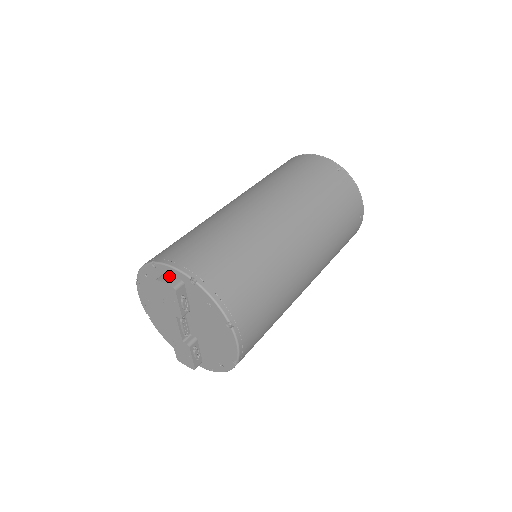
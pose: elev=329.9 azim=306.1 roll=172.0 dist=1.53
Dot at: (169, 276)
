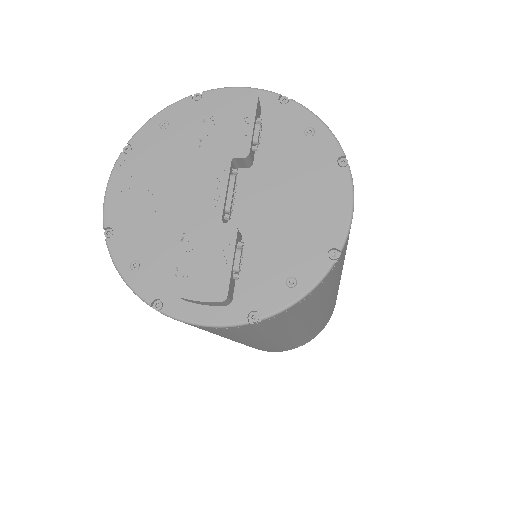
Dot at: occluded
